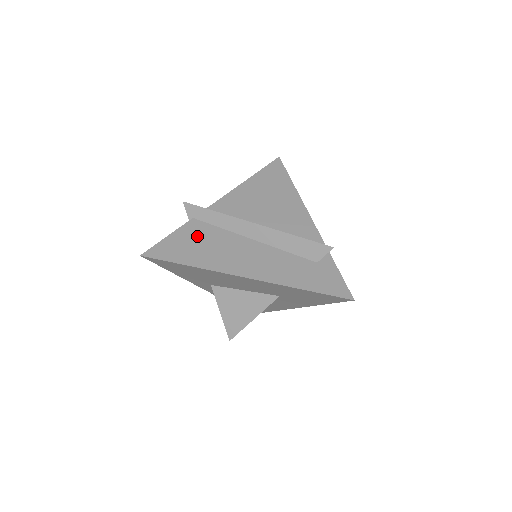
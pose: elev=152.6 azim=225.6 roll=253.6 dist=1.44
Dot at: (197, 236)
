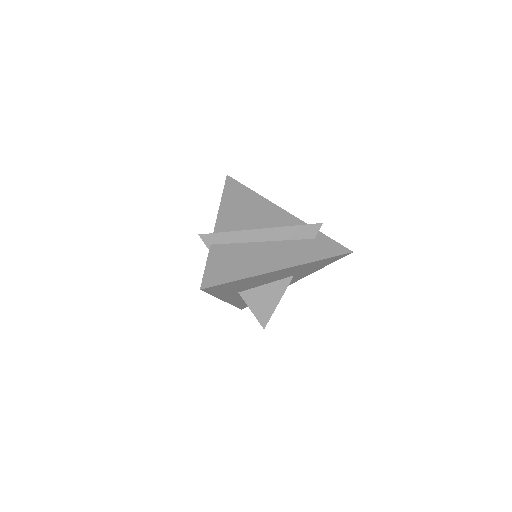
Dot at: (226, 256)
